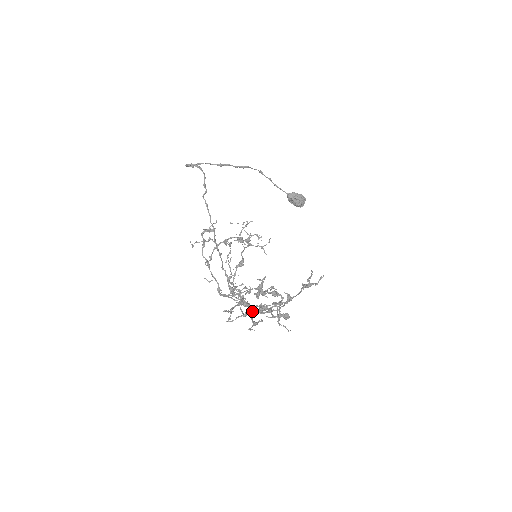
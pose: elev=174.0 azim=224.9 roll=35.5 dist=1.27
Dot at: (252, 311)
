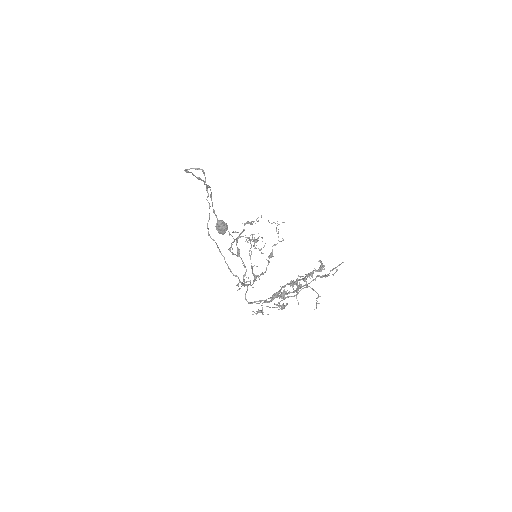
Dot at: (277, 295)
